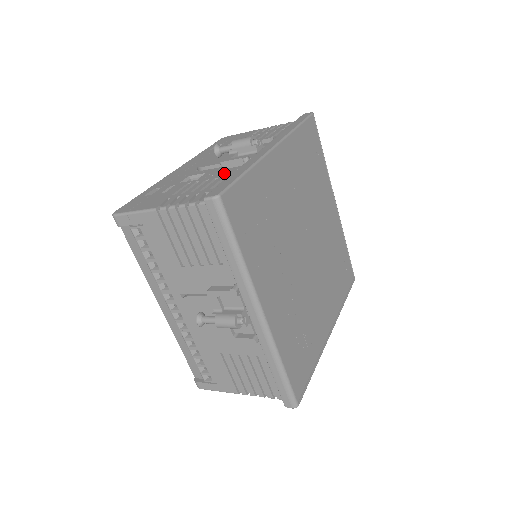
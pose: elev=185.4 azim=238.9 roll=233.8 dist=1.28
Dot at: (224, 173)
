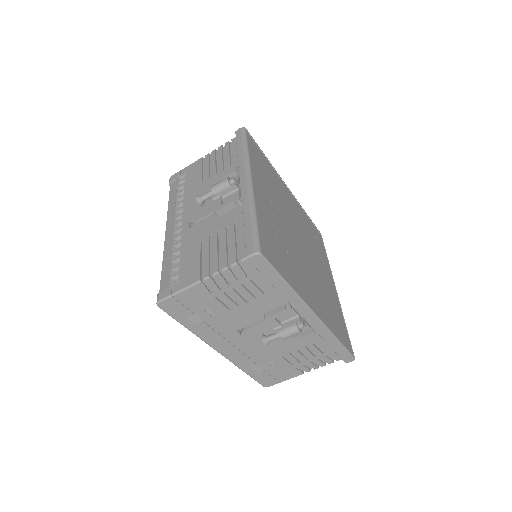
Dot at: occluded
